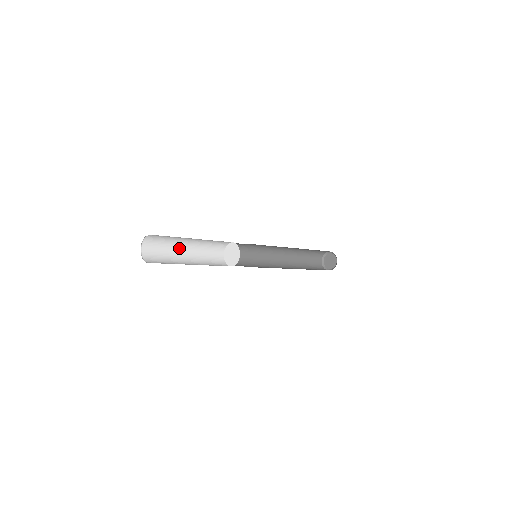
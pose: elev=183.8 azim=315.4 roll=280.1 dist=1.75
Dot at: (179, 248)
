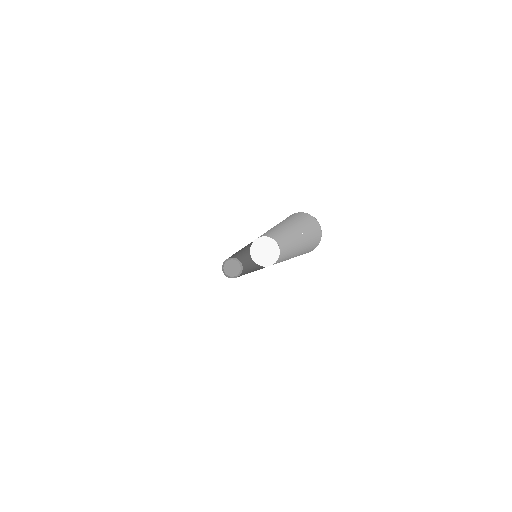
Dot at: occluded
